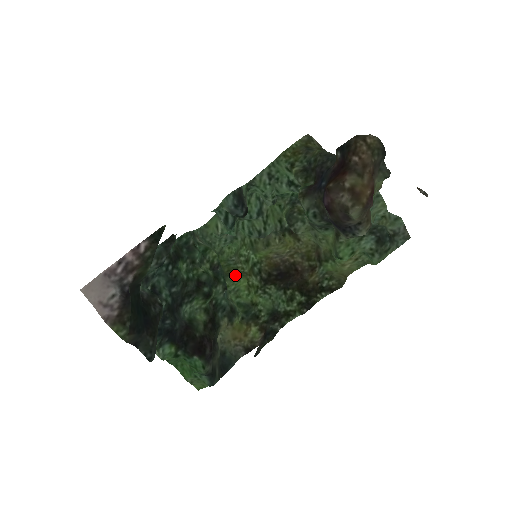
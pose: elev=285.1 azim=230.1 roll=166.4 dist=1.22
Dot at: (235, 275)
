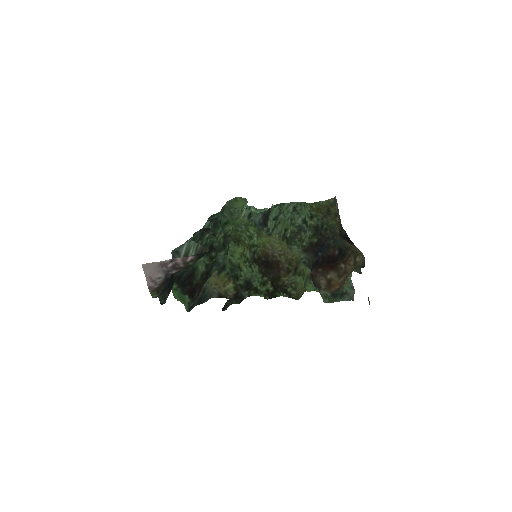
Dot at: (237, 242)
